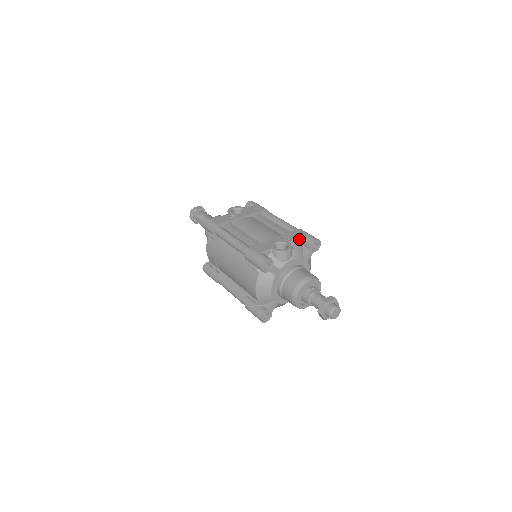
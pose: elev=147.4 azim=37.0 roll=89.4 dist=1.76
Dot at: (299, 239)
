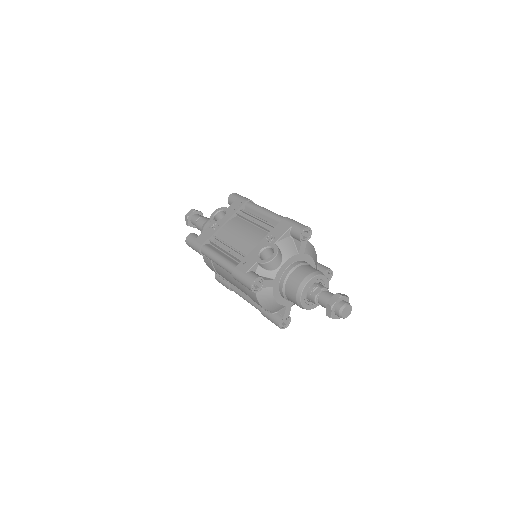
Dot at: (285, 234)
